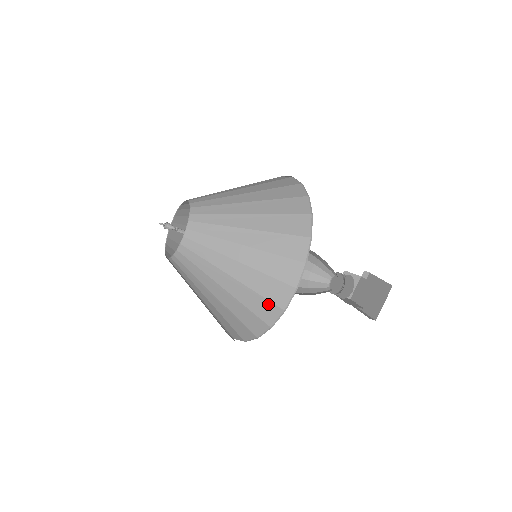
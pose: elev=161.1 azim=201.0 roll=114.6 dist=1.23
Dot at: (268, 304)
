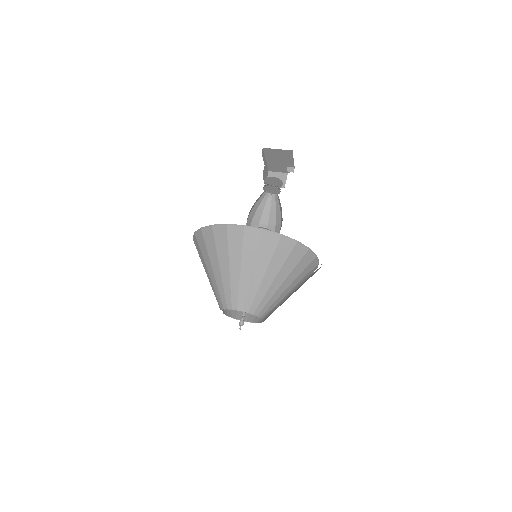
Dot at: occluded
